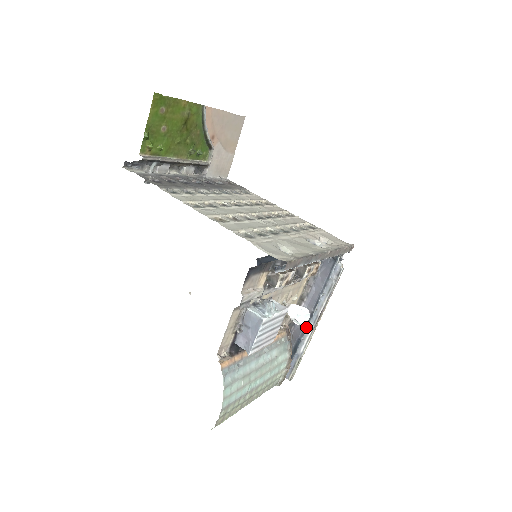
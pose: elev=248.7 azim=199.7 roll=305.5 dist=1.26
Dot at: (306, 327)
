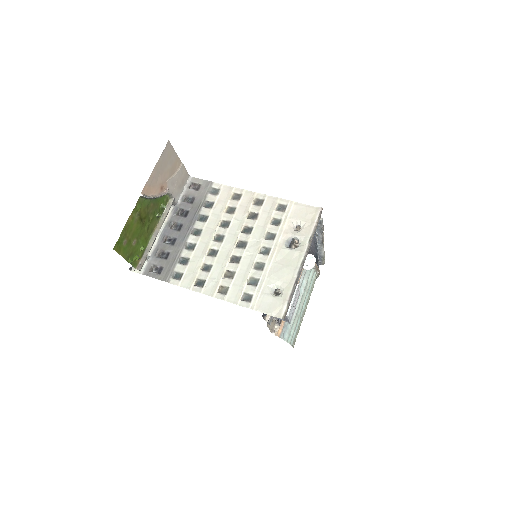
Dot at: (317, 249)
